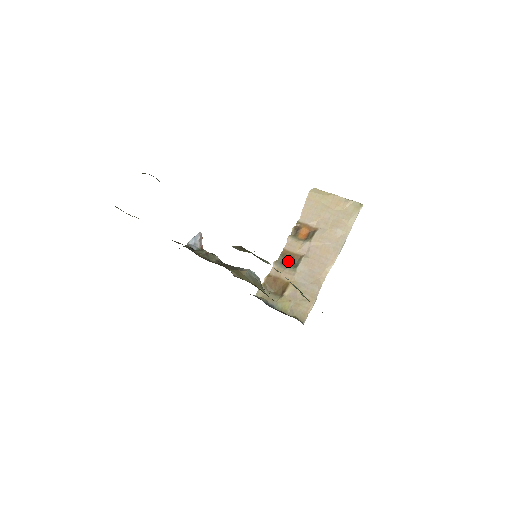
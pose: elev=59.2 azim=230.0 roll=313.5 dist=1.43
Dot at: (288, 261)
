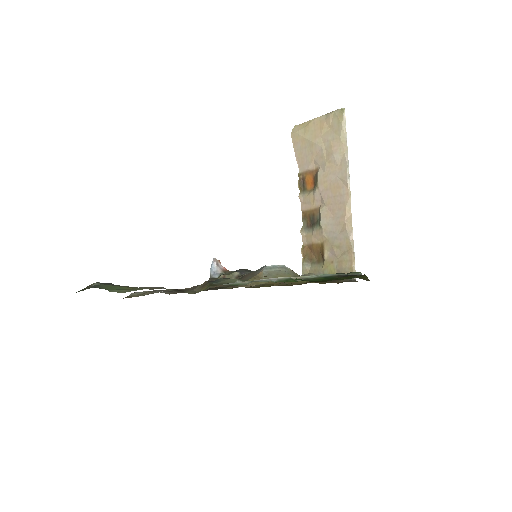
Dot at: (312, 221)
